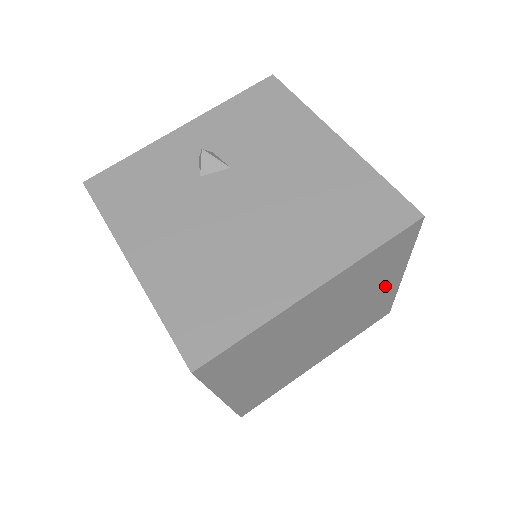
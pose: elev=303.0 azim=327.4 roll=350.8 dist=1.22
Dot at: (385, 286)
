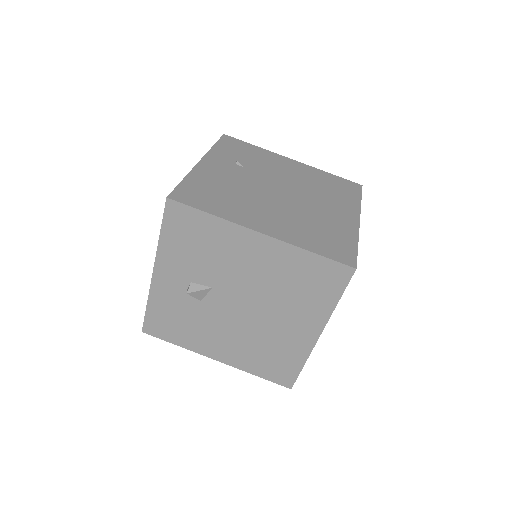
Dot at: occluded
